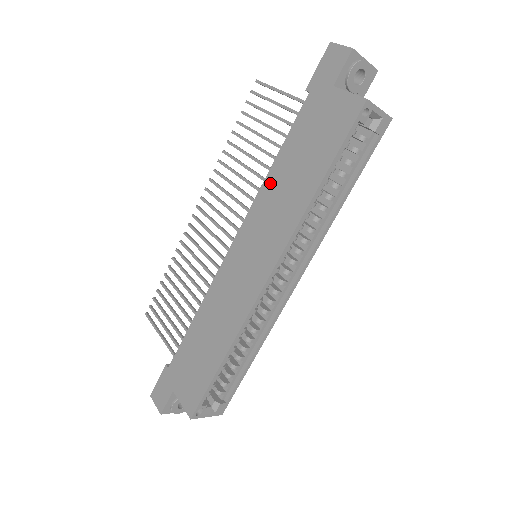
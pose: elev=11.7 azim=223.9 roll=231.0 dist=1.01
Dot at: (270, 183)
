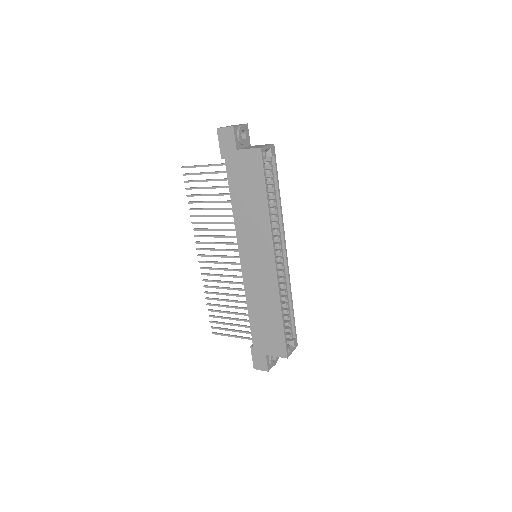
Dot at: (238, 216)
